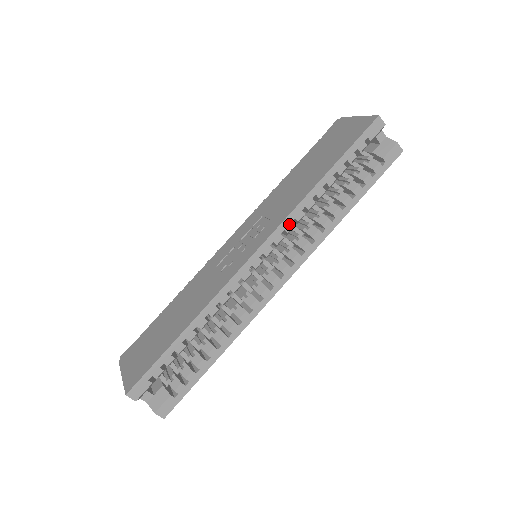
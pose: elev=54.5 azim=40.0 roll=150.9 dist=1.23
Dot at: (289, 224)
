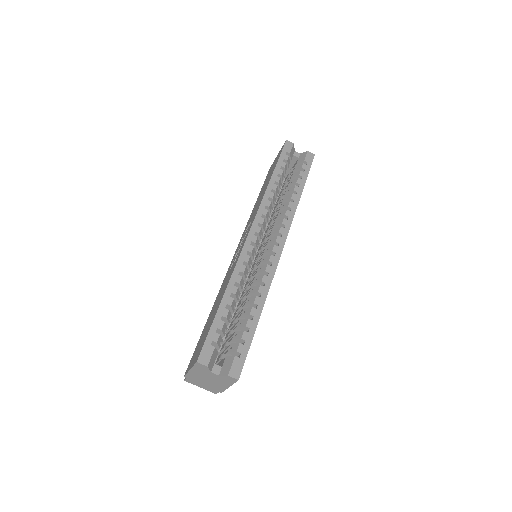
Dot at: (264, 210)
